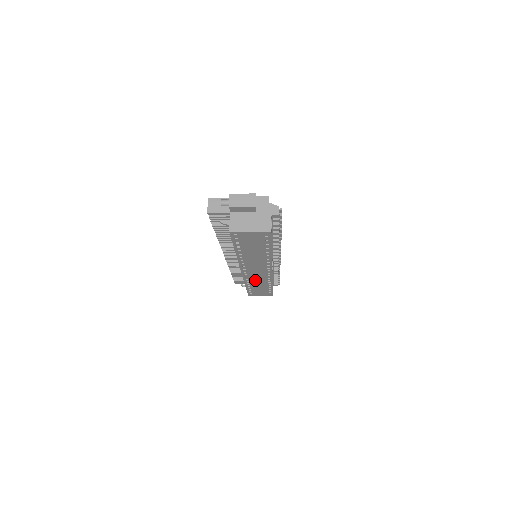
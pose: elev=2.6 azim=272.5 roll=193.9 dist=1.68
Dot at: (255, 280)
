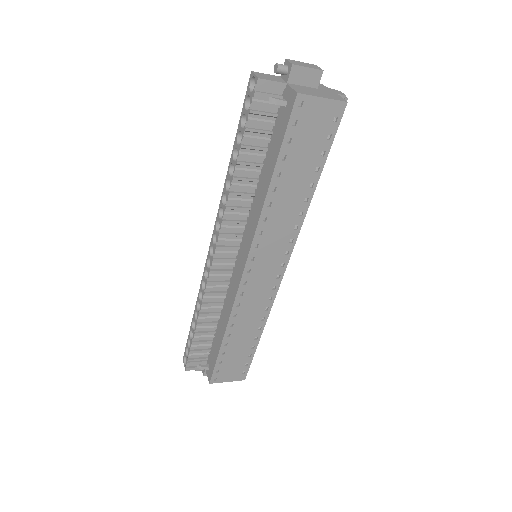
Dot at: (247, 309)
